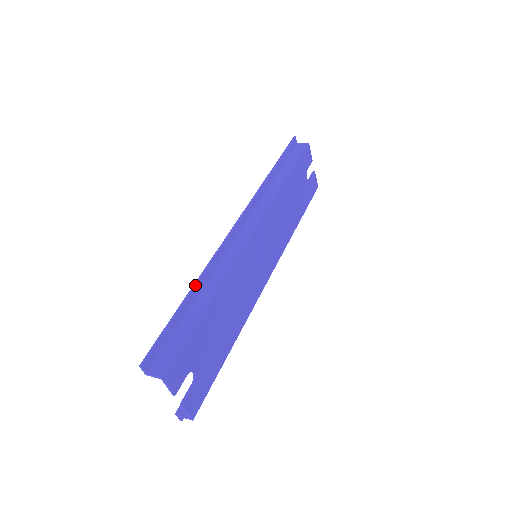
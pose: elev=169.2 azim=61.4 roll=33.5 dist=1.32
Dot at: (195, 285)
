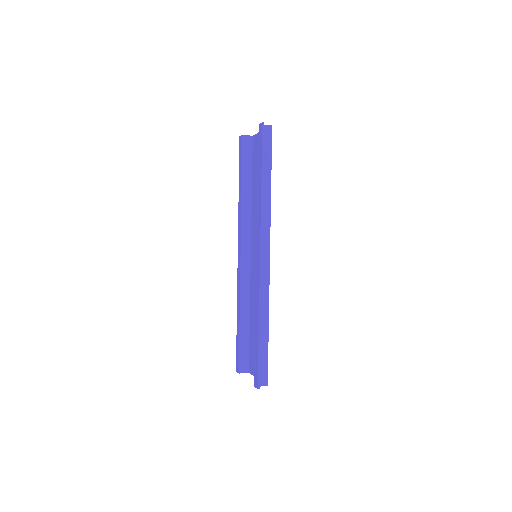
Dot at: (260, 323)
